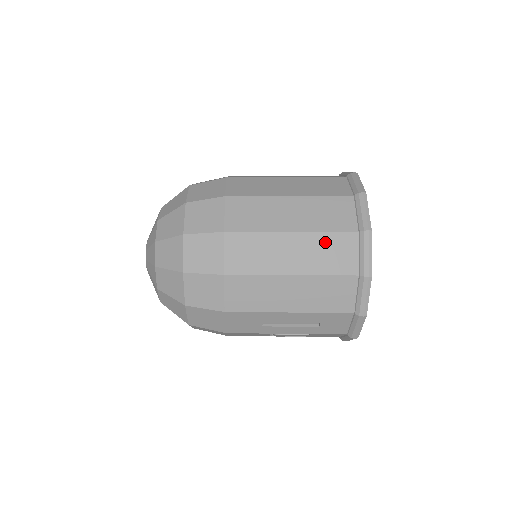
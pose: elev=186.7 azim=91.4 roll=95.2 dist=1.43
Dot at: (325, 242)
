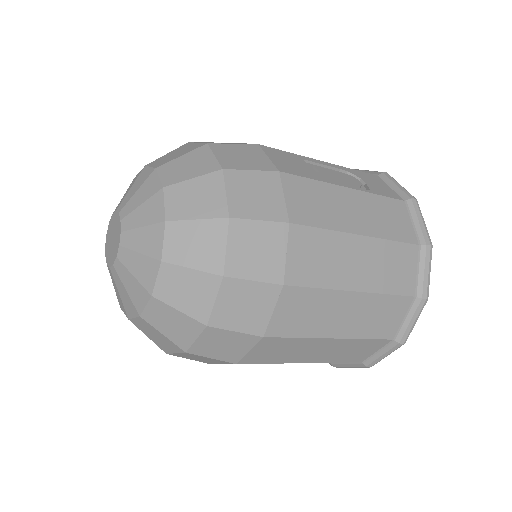
Dot at: (358, 345)
